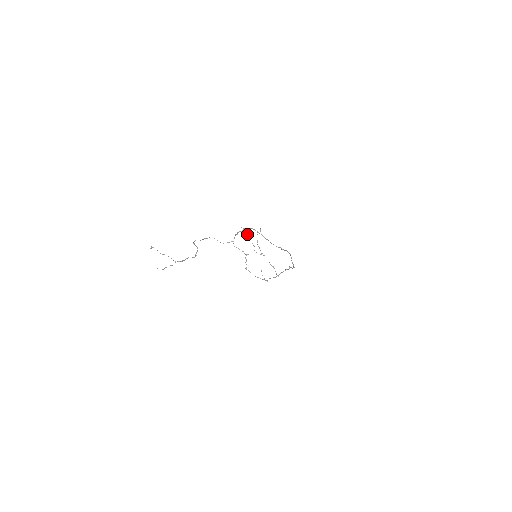
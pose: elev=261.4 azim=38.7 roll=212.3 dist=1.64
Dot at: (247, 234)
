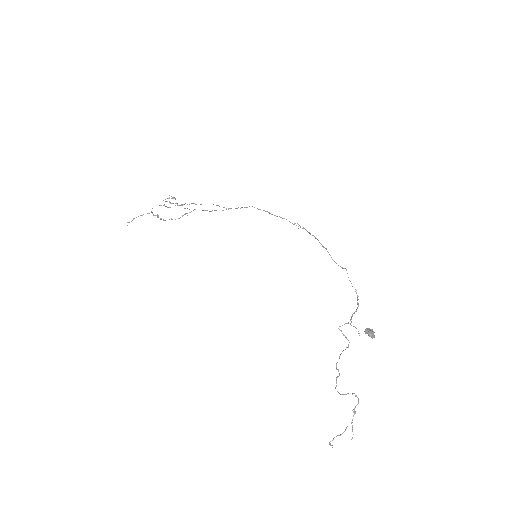
Dot at: (373, 335)
